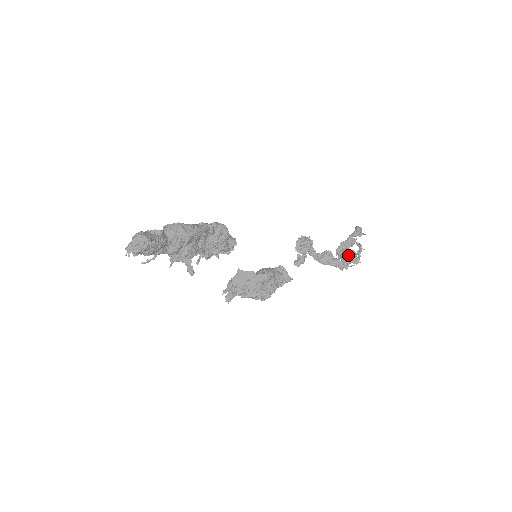
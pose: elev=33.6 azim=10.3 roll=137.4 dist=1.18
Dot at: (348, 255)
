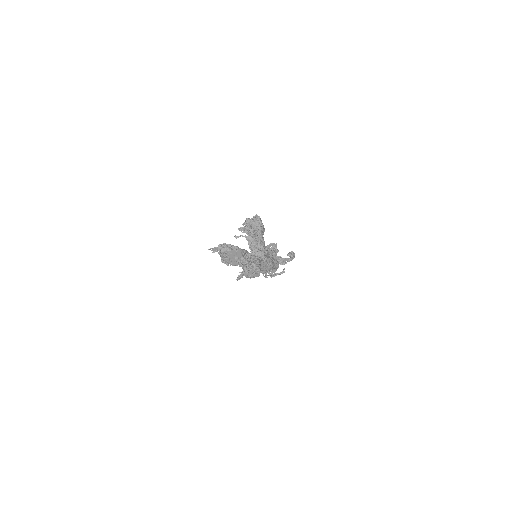
Dot at: occluded
